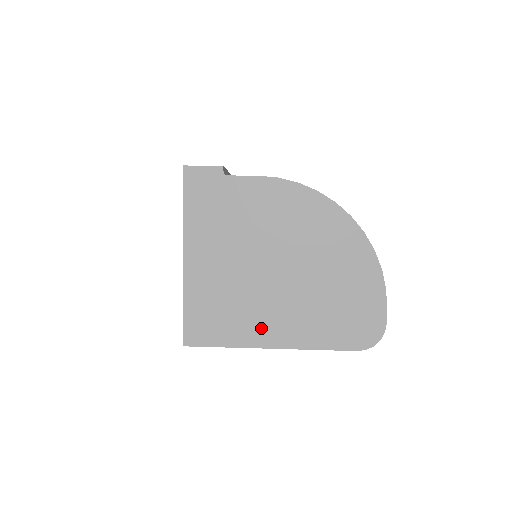
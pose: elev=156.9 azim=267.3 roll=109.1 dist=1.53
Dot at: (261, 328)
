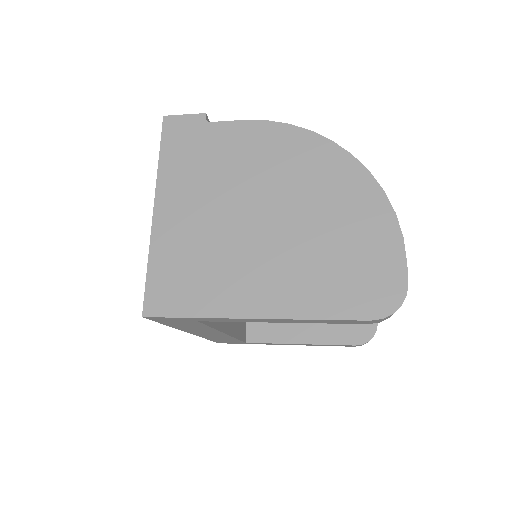
Dot at: (241, 292)
